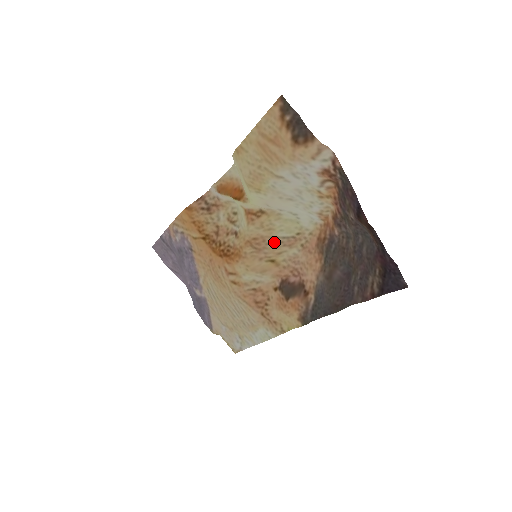
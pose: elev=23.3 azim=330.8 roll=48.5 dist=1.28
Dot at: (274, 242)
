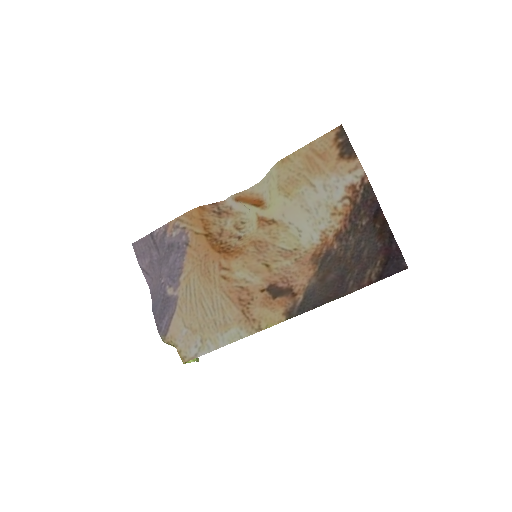
Dot at: (274, 250)
